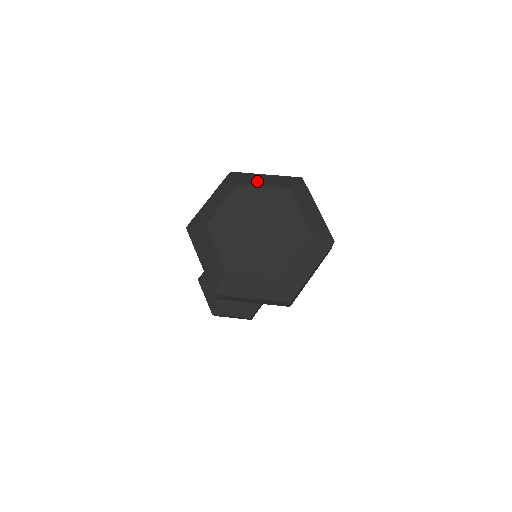
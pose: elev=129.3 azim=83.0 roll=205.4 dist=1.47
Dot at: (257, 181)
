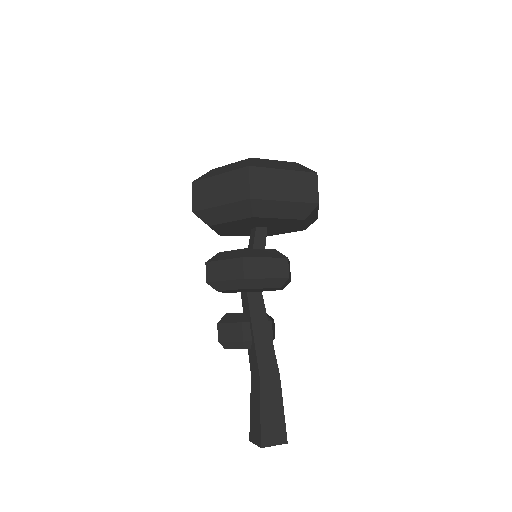
Dot at: occluded
